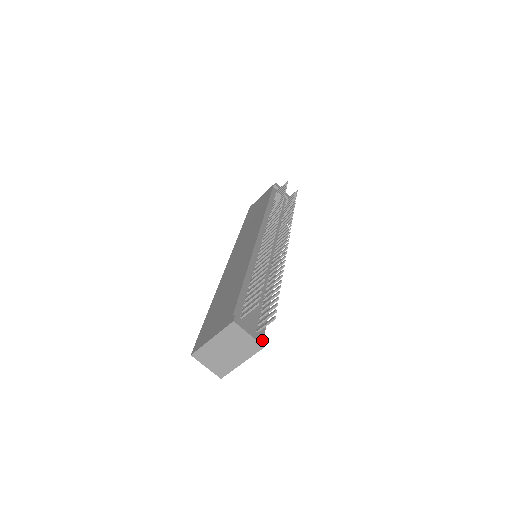
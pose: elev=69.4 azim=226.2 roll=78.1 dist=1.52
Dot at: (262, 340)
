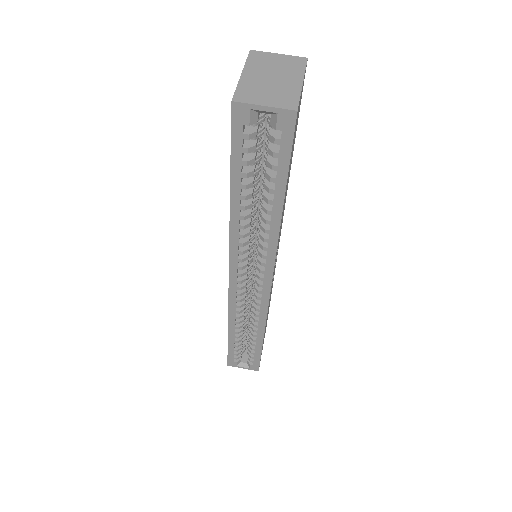
Dot at: occluded
